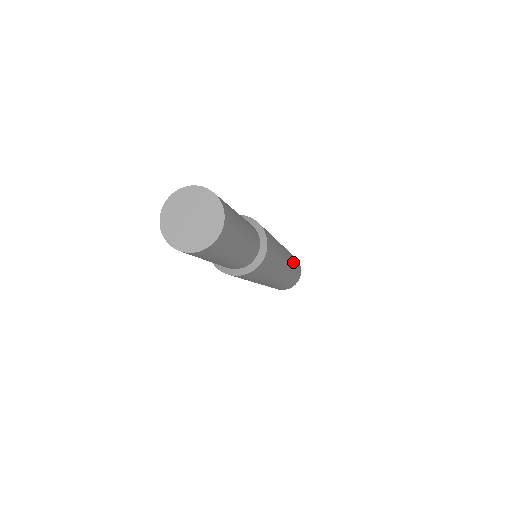
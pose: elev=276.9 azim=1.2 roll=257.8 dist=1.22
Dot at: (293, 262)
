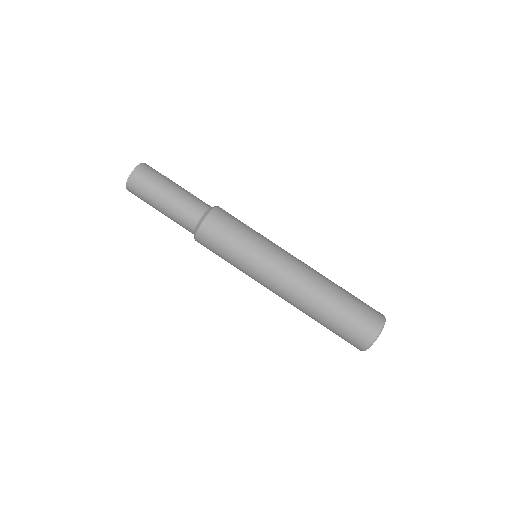
Dot at: (329, 285)
